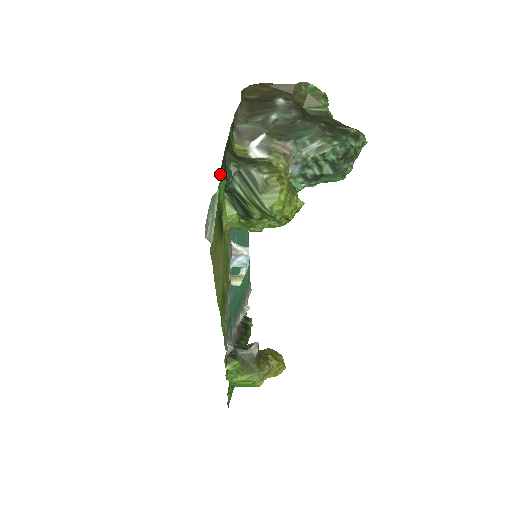
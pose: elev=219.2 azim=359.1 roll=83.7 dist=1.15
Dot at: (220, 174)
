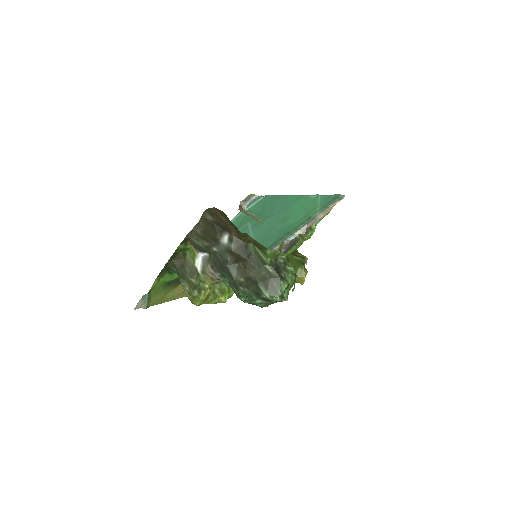
Dot at: (155, 281)
